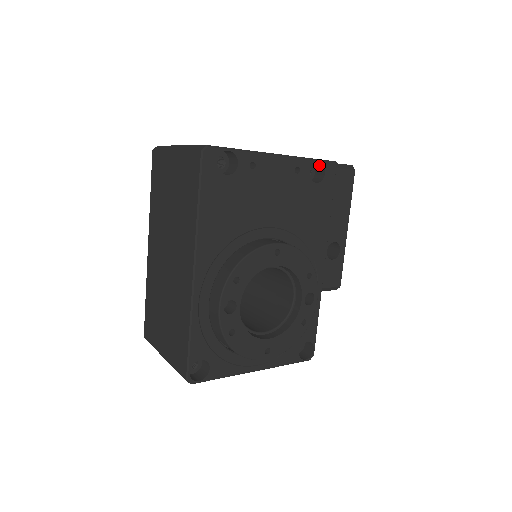
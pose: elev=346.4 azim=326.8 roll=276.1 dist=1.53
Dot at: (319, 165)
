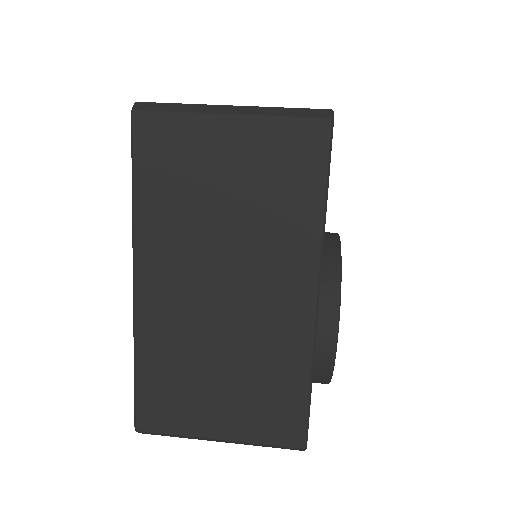
Dot at: occluded
